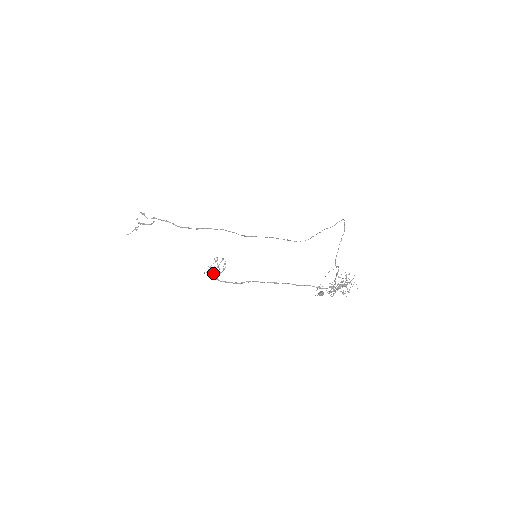
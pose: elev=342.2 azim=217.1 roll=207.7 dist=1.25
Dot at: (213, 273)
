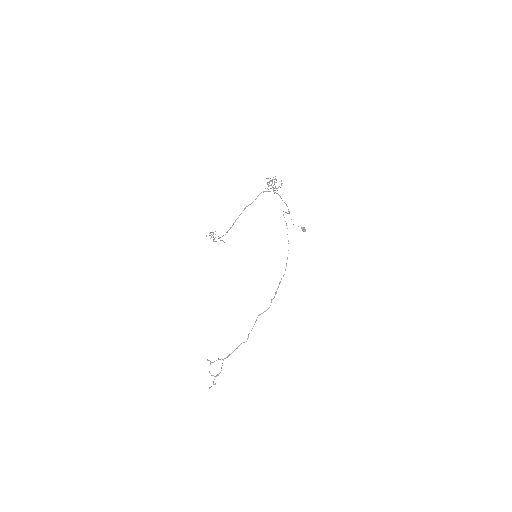
Dot at: (214, 239)
